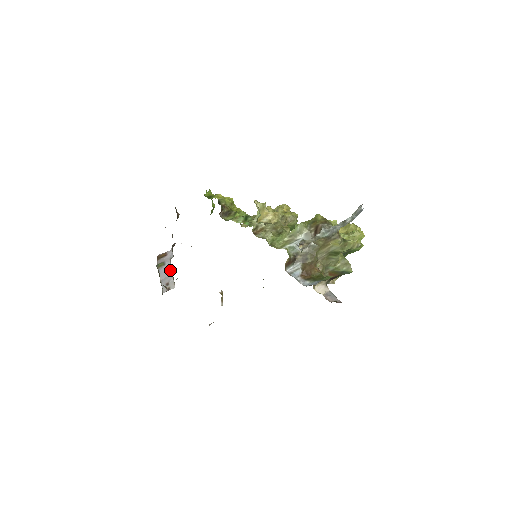
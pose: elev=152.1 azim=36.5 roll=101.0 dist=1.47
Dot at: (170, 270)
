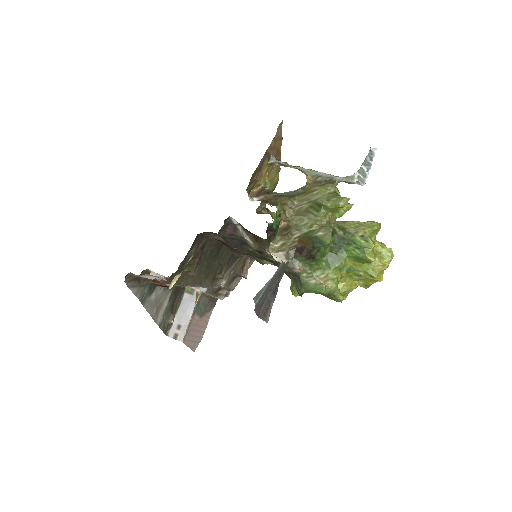
Dot at: (193, 308)
